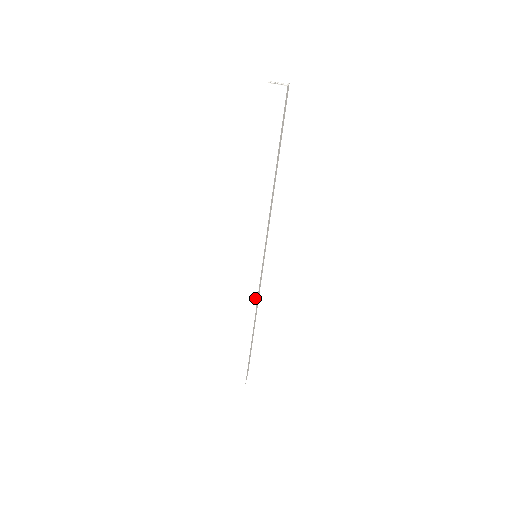
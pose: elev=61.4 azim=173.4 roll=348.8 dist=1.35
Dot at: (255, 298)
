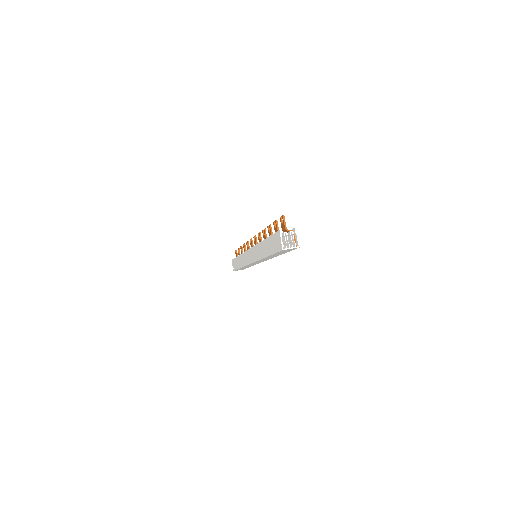
Dot at: (255, 264)
